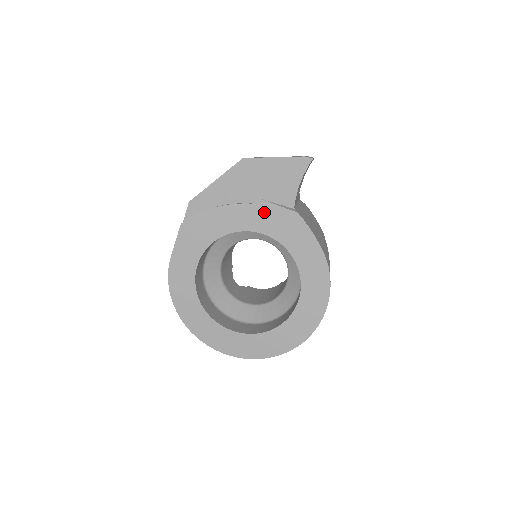
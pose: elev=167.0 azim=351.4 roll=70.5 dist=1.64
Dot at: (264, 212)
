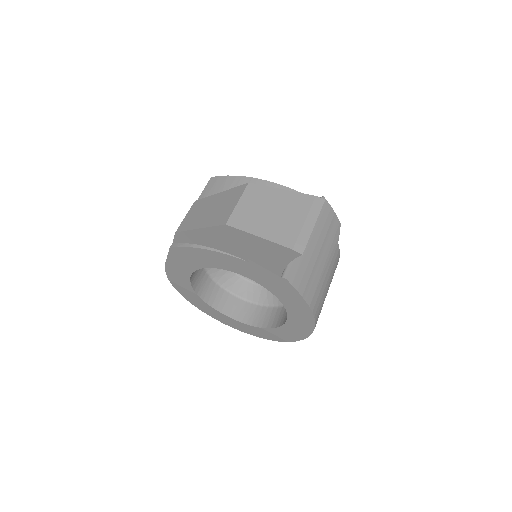
Dot at: (251, 267)
